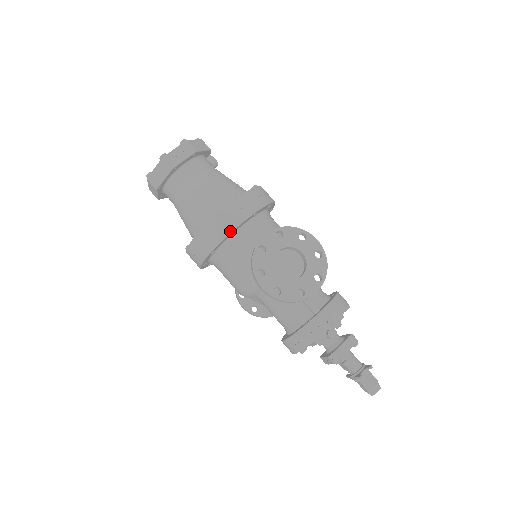
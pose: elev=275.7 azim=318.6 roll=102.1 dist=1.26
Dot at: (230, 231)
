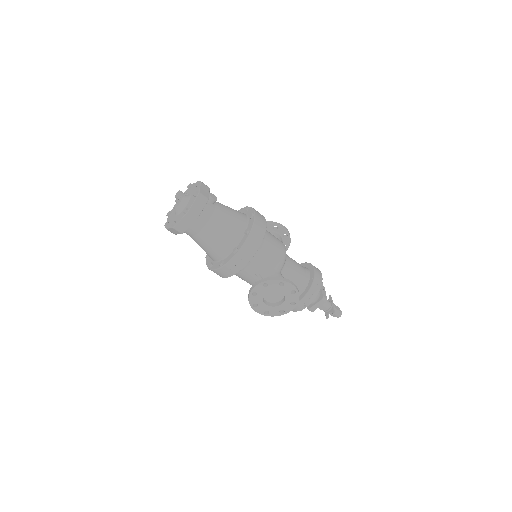
Dot at: (232, 275)
